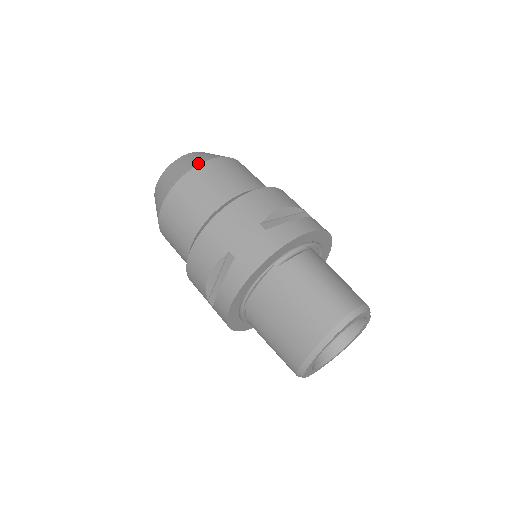
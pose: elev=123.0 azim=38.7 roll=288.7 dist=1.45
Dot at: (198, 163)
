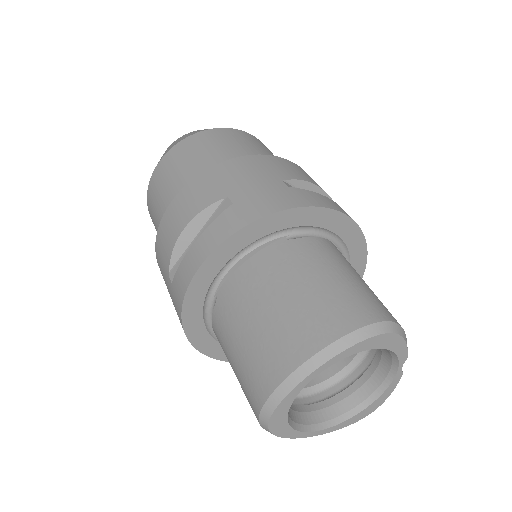
Dot at: occluded
